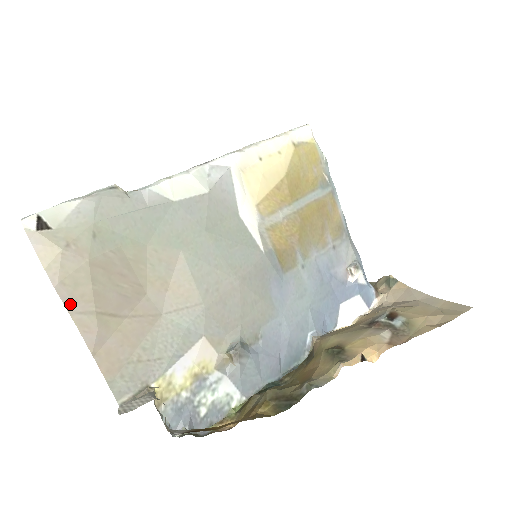
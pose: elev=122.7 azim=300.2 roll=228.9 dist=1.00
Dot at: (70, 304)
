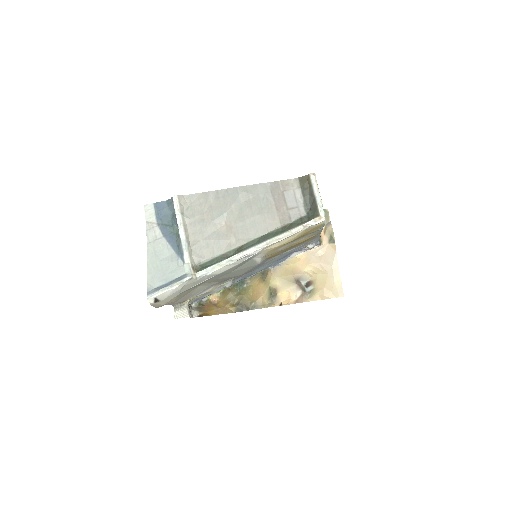
Dot at: occluded
